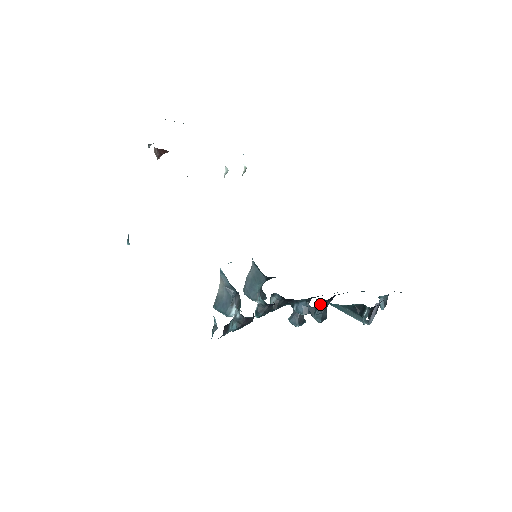
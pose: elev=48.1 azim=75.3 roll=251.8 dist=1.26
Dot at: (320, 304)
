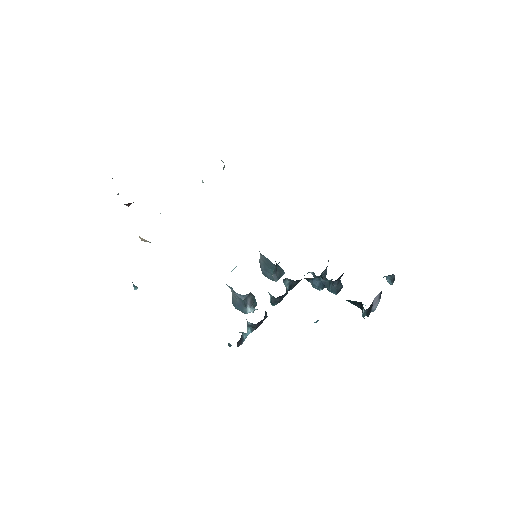
Dot at: (331, 281)
